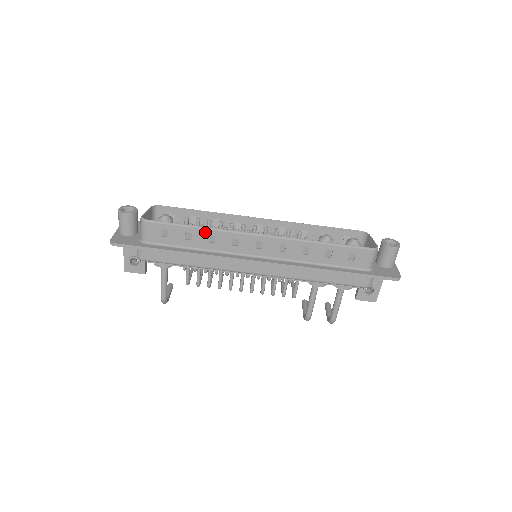
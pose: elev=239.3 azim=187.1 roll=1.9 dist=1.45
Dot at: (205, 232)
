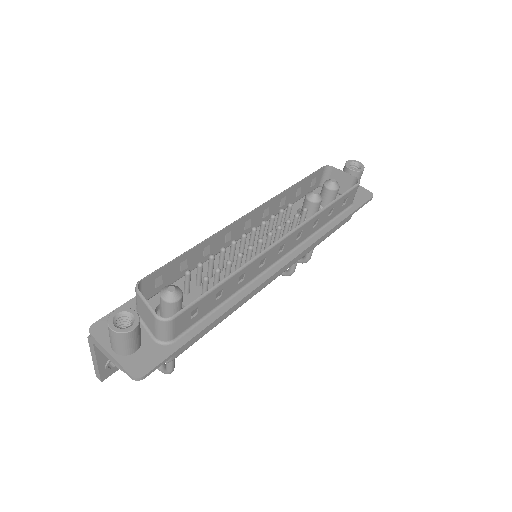
Dot at: (236, 277)
